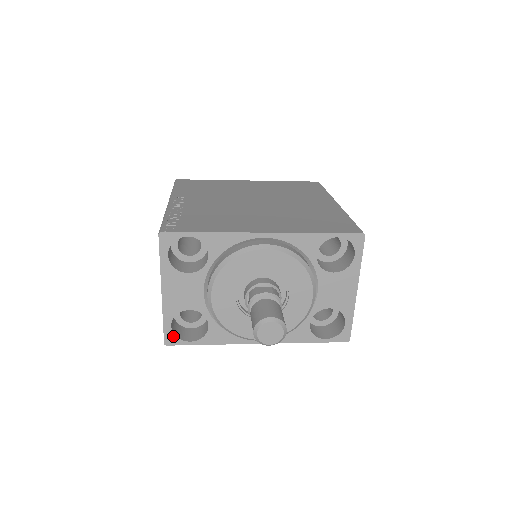
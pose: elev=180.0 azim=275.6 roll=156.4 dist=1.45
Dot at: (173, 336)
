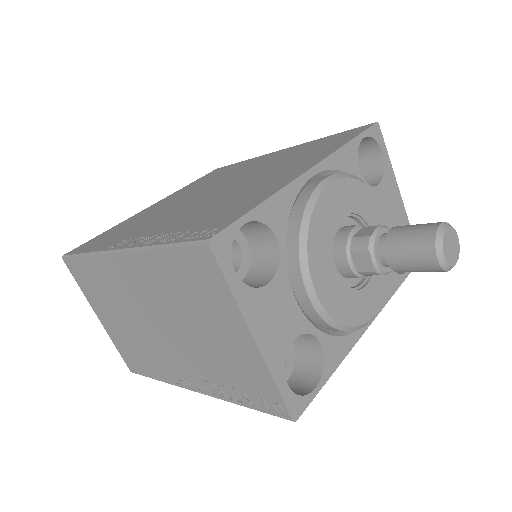
Dot at: (296, 398)
